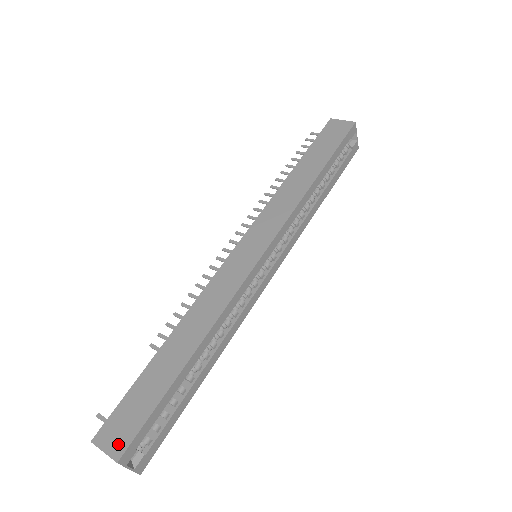
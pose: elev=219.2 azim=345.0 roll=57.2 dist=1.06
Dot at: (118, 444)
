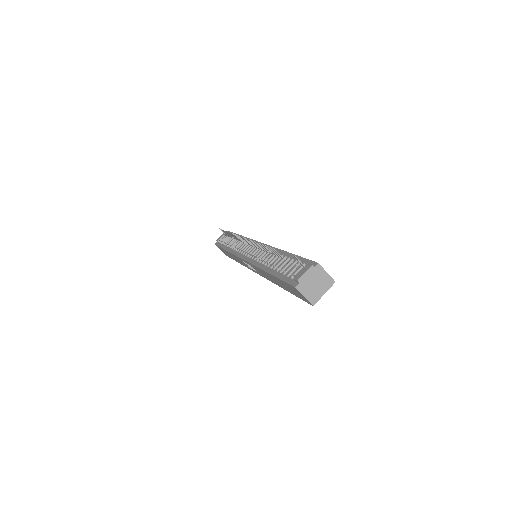
Dot at: occluded
